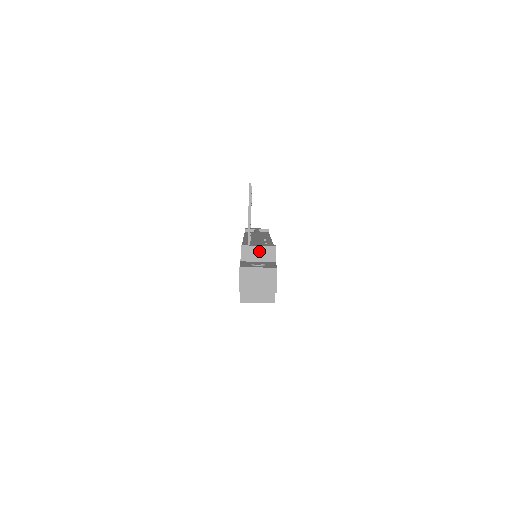
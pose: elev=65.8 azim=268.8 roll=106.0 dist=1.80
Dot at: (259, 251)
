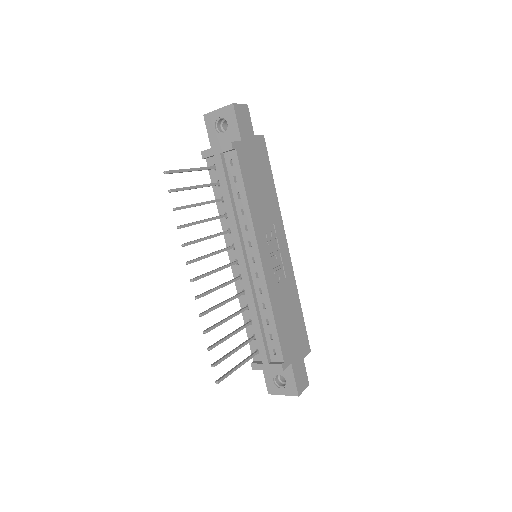
Dot at: occluded
